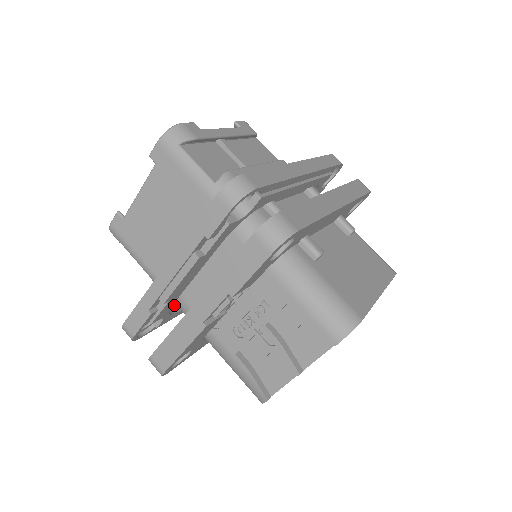
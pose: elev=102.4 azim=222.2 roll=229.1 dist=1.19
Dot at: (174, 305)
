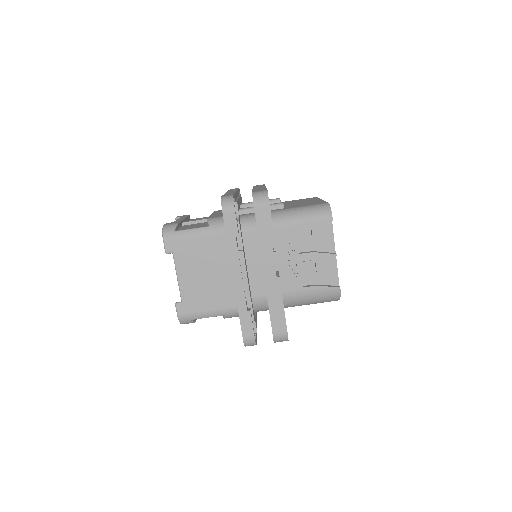
Dot at: occluded
